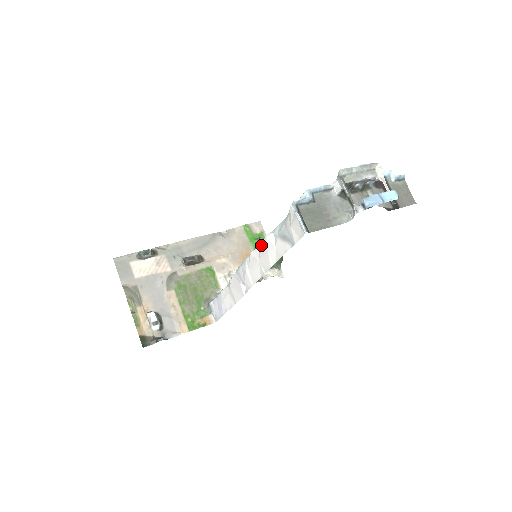
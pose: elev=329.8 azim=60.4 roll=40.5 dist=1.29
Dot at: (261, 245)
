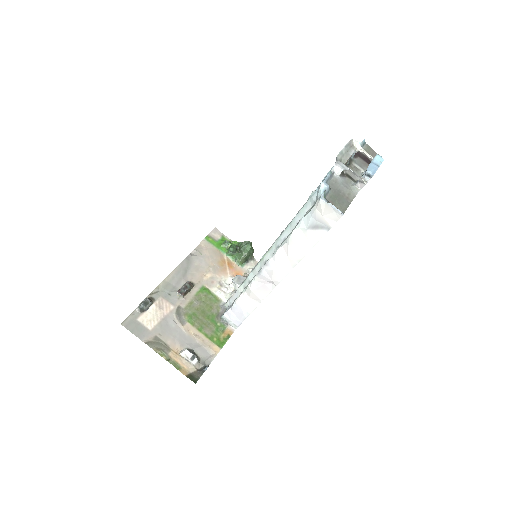
Dot at: (287, 243)
